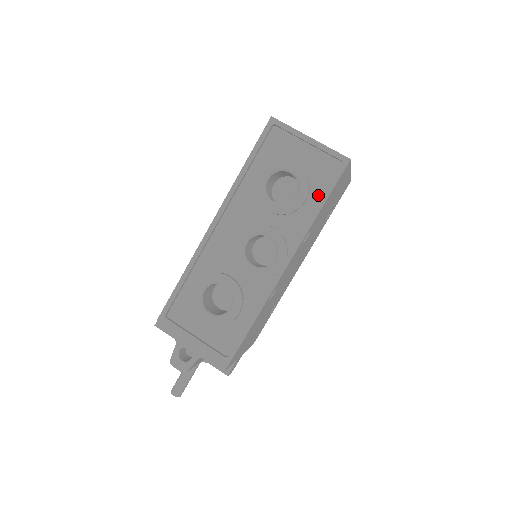
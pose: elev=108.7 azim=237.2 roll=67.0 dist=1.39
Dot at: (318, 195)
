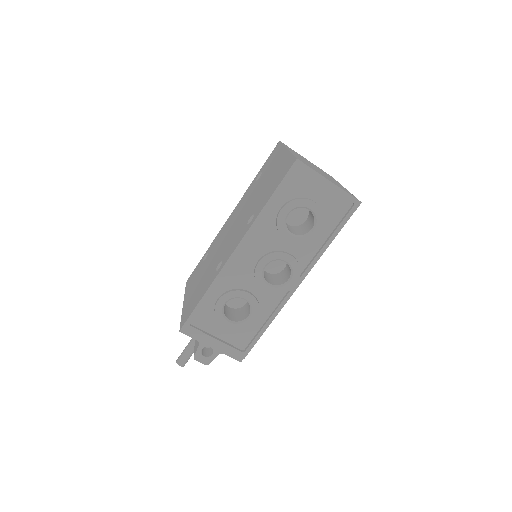
Dot at: (330, 229)
